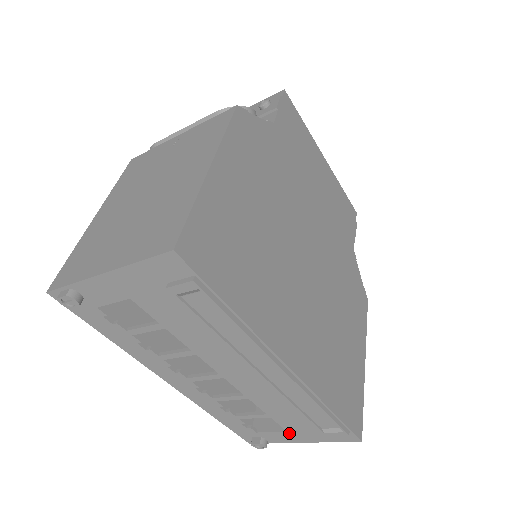
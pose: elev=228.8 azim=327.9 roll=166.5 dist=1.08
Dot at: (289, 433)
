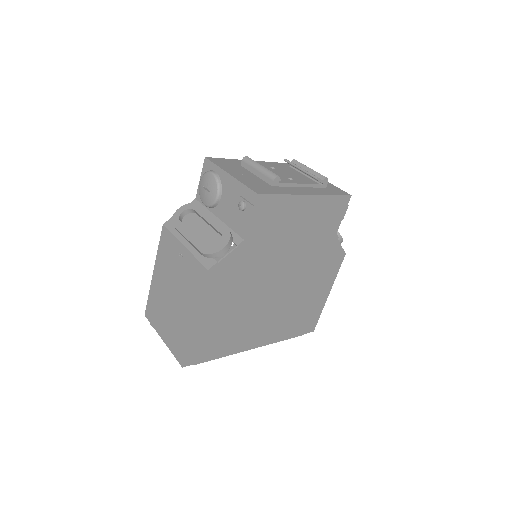
Dot at: occluded
